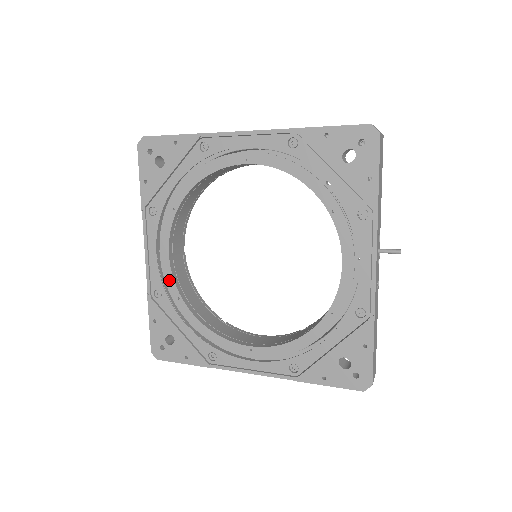
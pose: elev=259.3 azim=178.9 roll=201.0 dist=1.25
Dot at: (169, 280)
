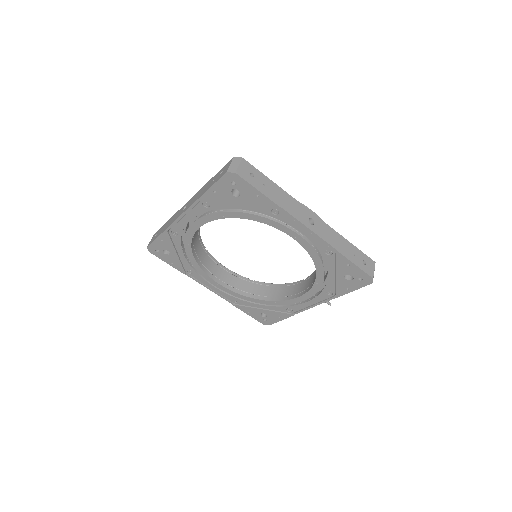
Dot at: (189, 235)
